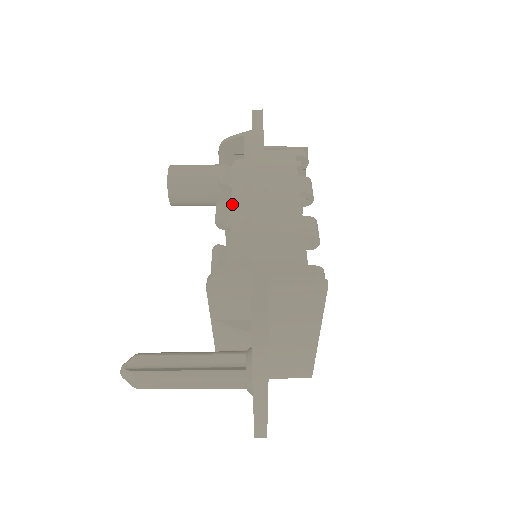
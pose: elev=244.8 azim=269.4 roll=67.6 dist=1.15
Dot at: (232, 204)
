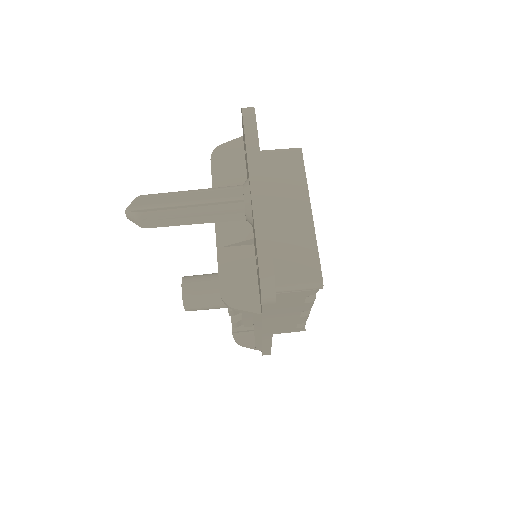
Dot at: occluded
